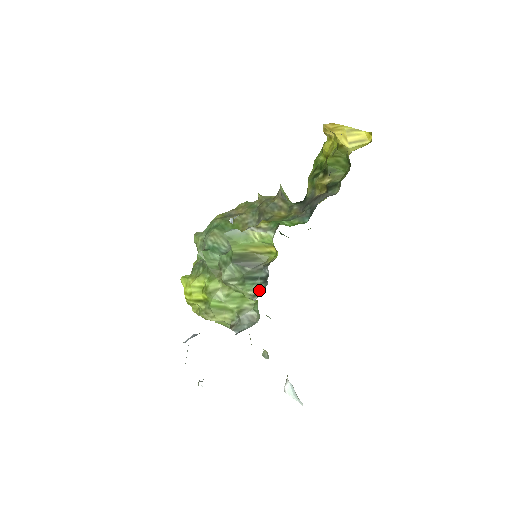
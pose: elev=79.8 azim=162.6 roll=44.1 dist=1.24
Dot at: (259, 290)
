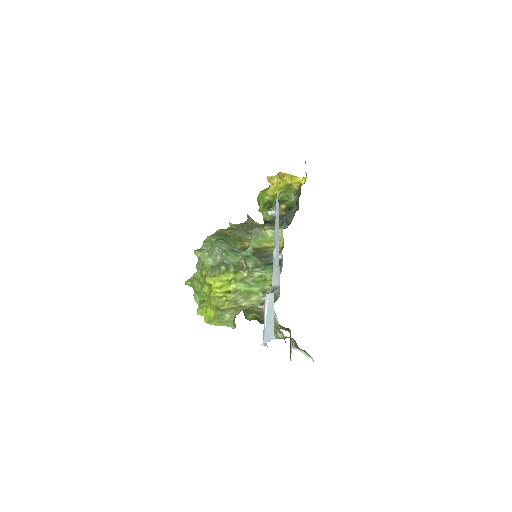
Dot at: occluded
